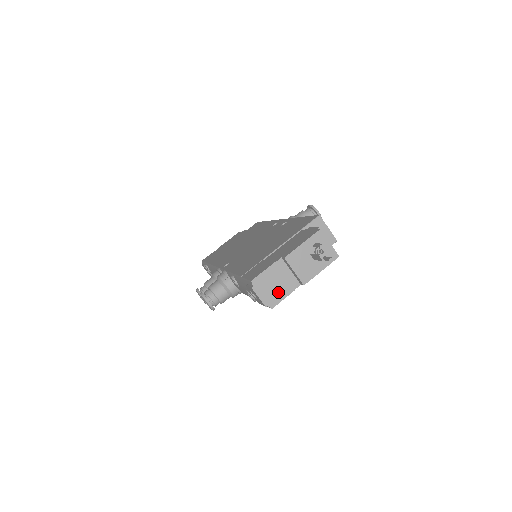
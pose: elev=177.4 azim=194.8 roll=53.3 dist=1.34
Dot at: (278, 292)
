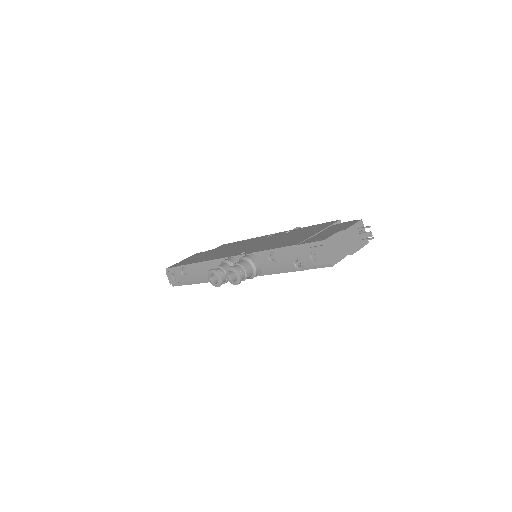
Dot at: (336, 255)
